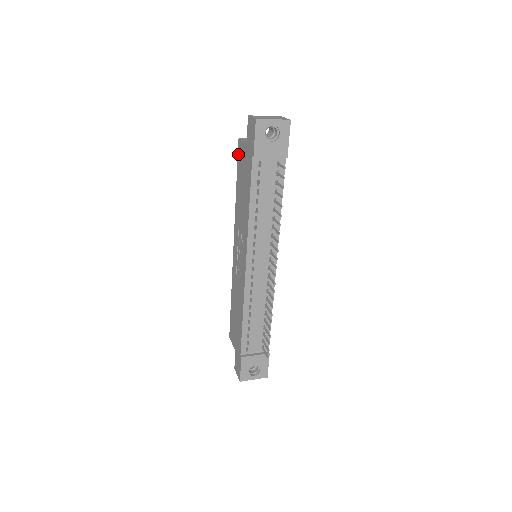
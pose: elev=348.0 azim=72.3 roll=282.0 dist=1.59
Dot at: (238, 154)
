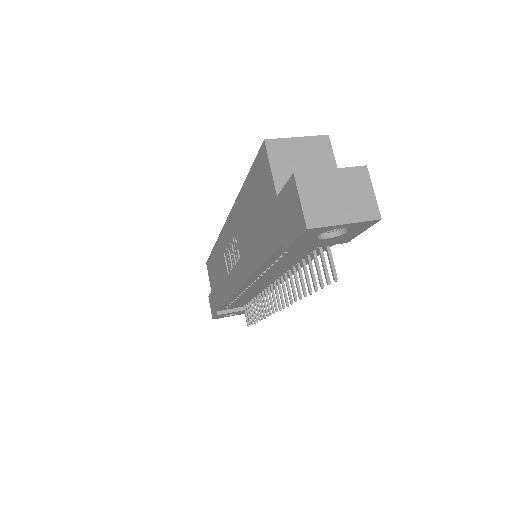
Dot at: (257, 160)
